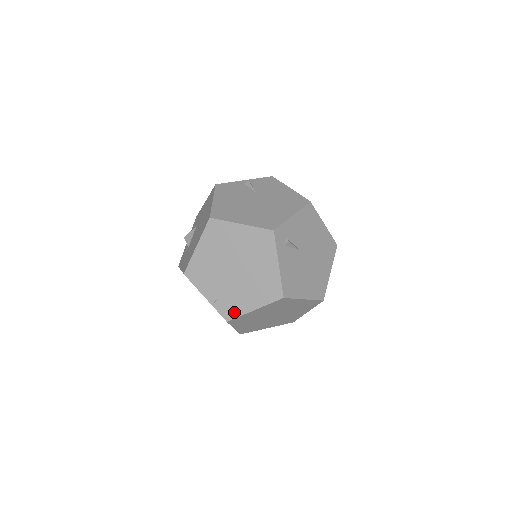
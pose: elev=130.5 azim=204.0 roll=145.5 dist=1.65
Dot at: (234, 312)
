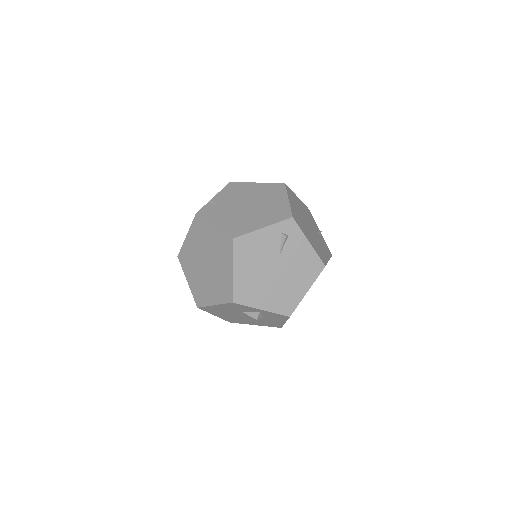
Dot at: (207, 215)
